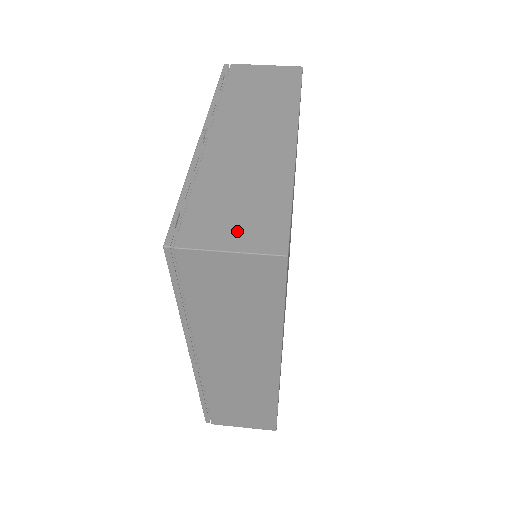
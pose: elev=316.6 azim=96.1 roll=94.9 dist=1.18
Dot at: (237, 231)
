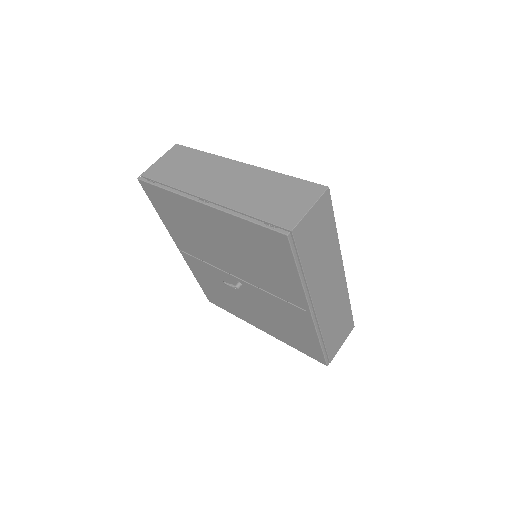
Dot at: (298, 202)
